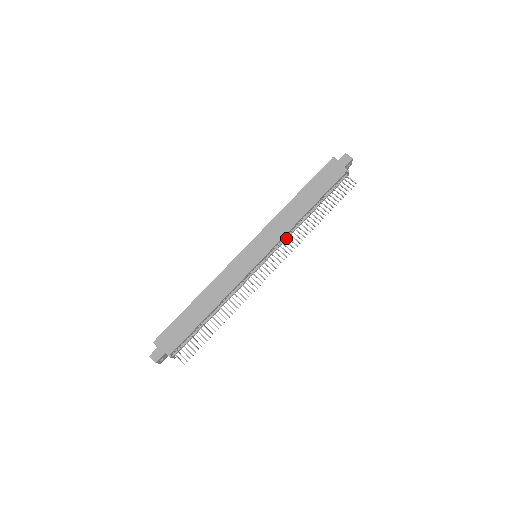
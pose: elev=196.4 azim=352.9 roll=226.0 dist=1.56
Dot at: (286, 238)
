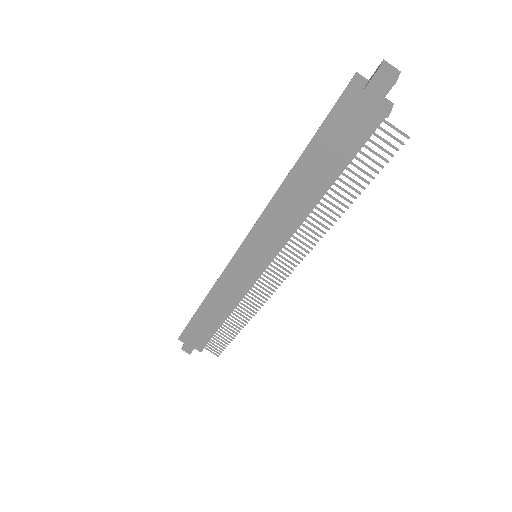
Dot at: (292, 234)
